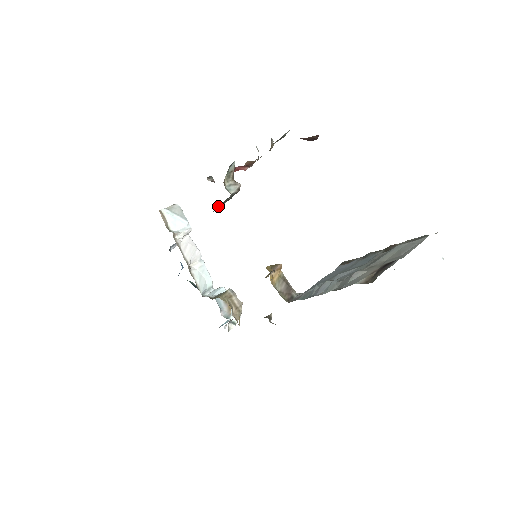
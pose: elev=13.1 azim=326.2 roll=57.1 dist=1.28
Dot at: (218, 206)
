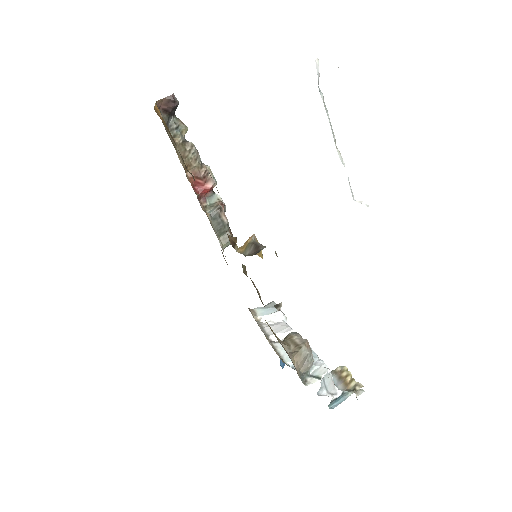
Dot at: (224, 240)
